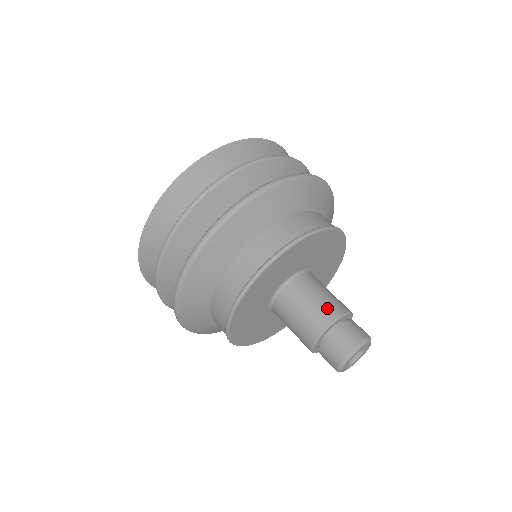
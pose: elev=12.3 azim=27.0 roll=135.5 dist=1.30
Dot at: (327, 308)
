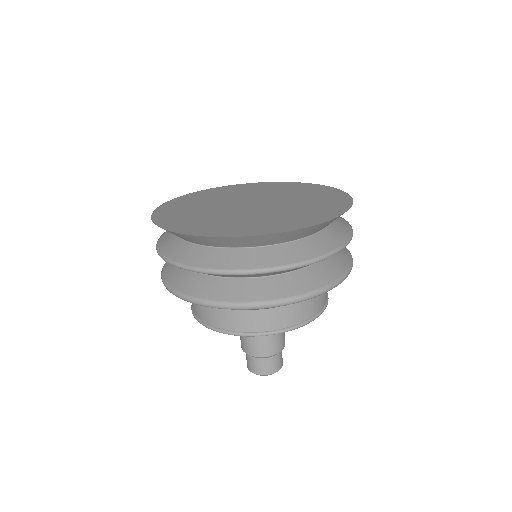
Dot at: (248, 346)
